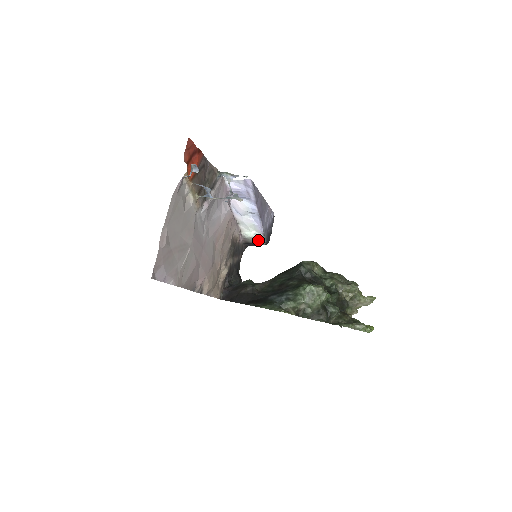
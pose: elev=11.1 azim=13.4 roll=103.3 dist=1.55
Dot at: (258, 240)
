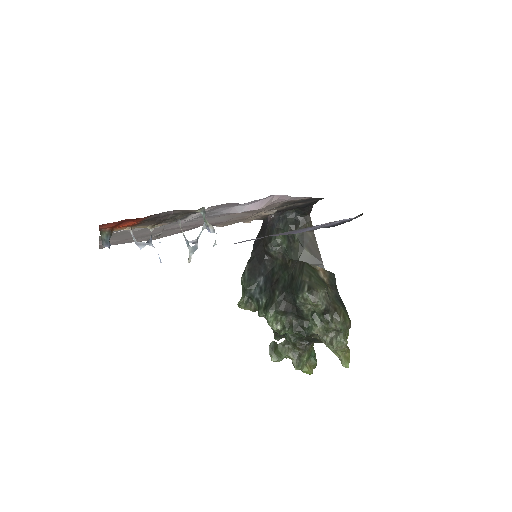
Dot at: occluded
